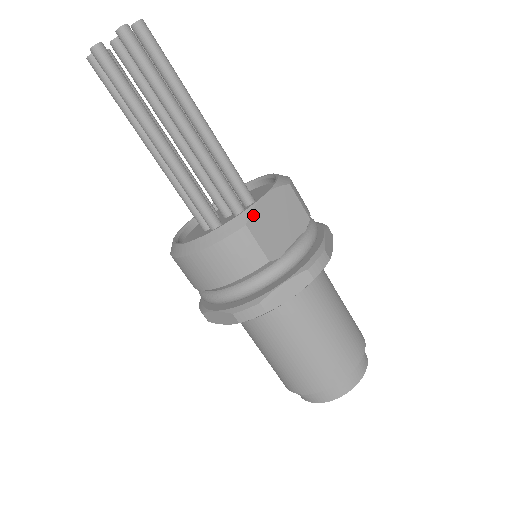
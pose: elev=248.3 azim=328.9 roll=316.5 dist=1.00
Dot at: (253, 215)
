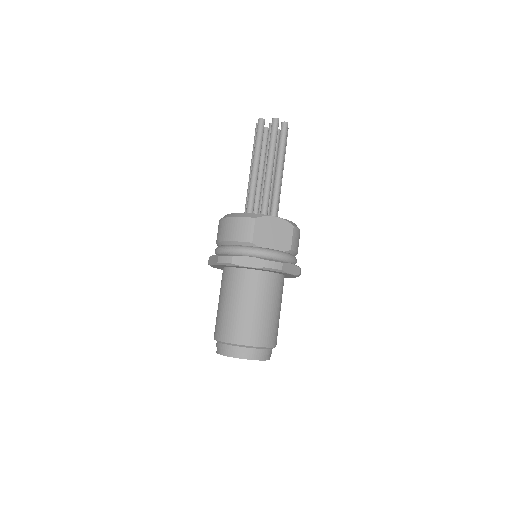
Dot at: (263, 218)
